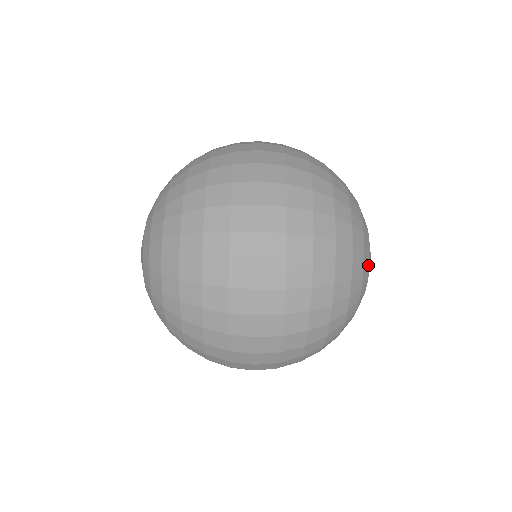
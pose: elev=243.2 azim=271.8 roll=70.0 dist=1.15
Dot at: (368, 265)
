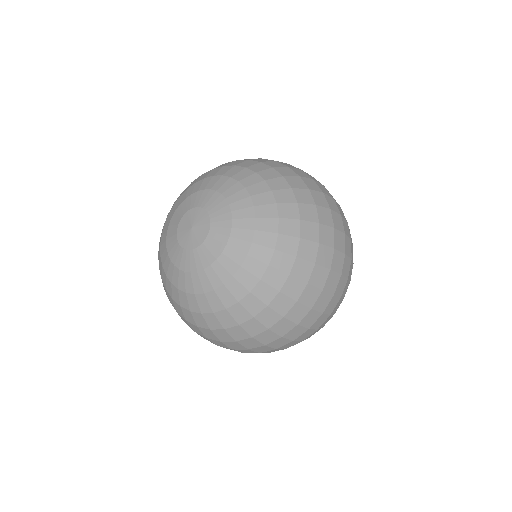
Dot at: occluded
